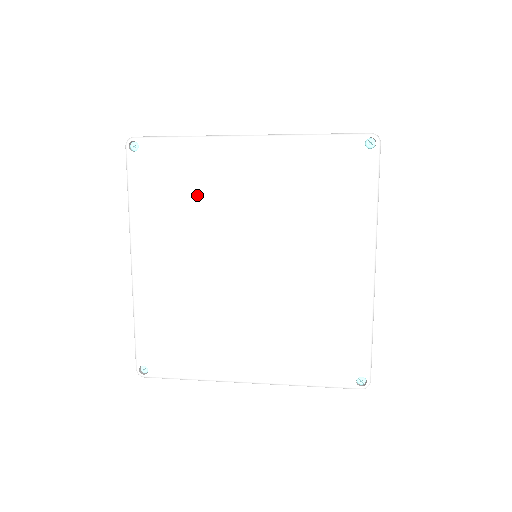
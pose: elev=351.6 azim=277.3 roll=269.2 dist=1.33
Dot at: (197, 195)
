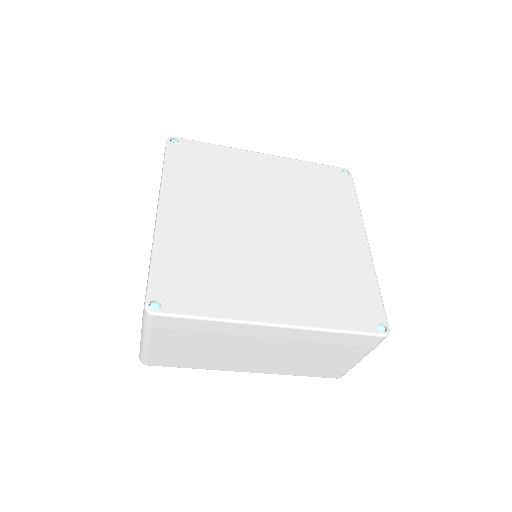
Dot at: (225, 176)
